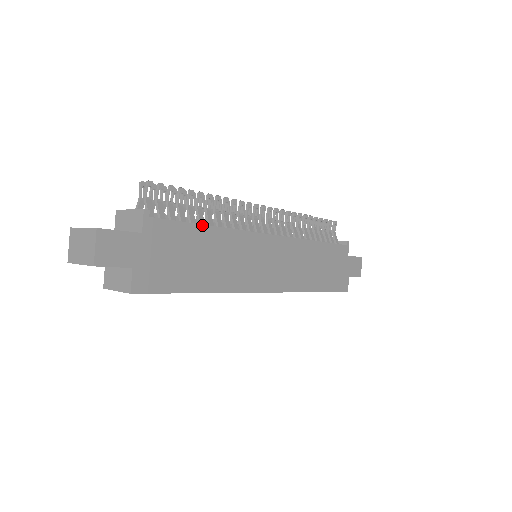
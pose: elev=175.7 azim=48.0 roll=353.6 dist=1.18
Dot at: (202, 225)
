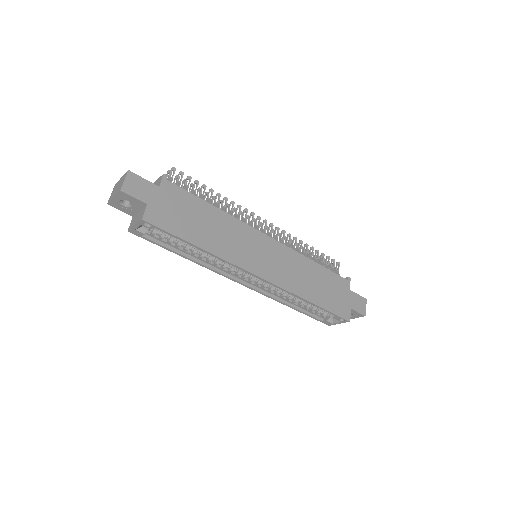
Dot at: (207, 202)
